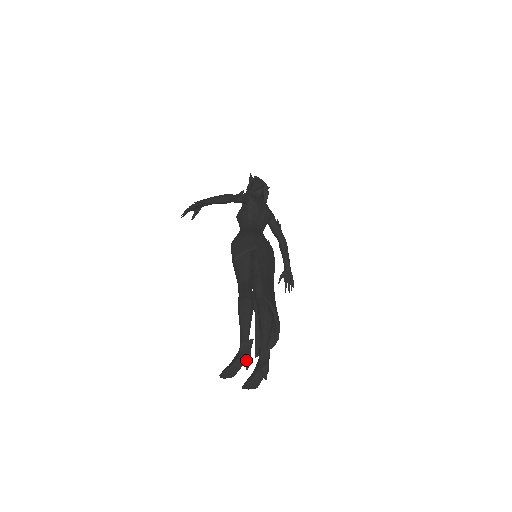
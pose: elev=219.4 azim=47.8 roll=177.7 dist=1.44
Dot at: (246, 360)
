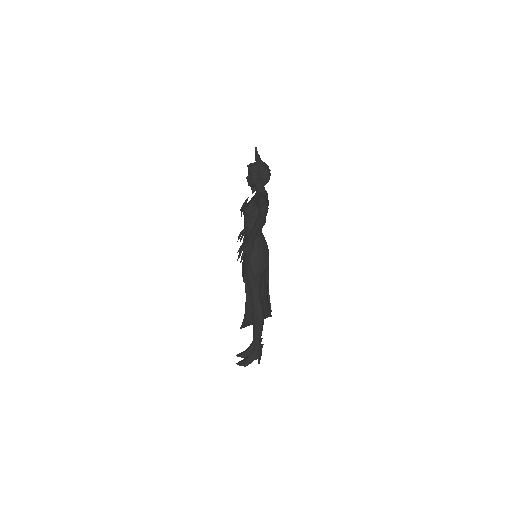
Dot at: (260, 359)
